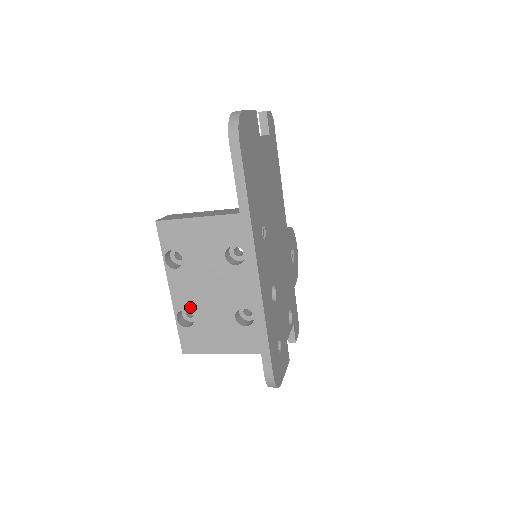
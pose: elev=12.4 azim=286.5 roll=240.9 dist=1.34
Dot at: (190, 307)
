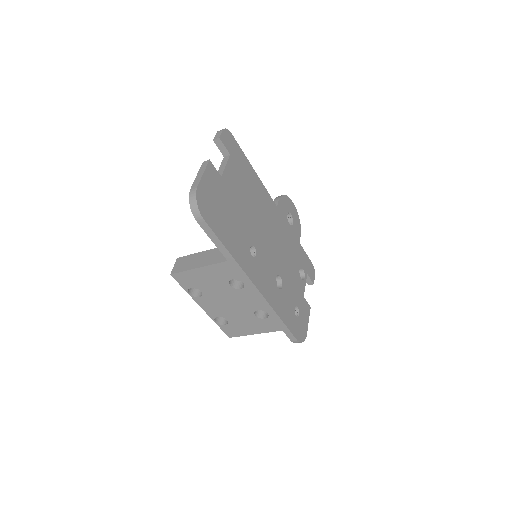
Dot at: (221, 315)
